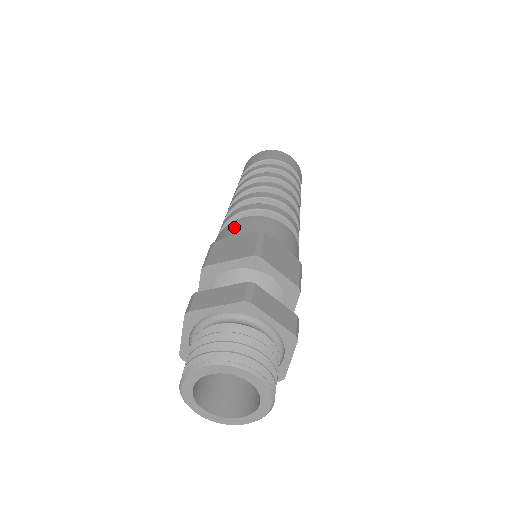
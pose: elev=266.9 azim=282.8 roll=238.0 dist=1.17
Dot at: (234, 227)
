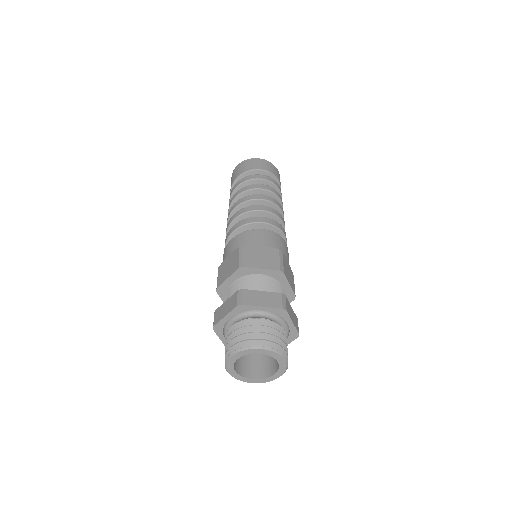
Dot at: (257, 236)
